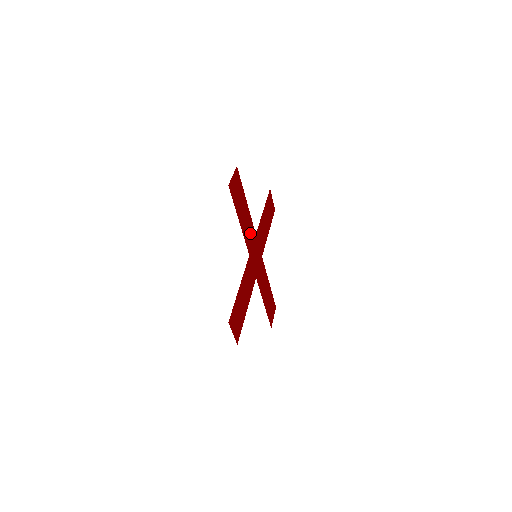
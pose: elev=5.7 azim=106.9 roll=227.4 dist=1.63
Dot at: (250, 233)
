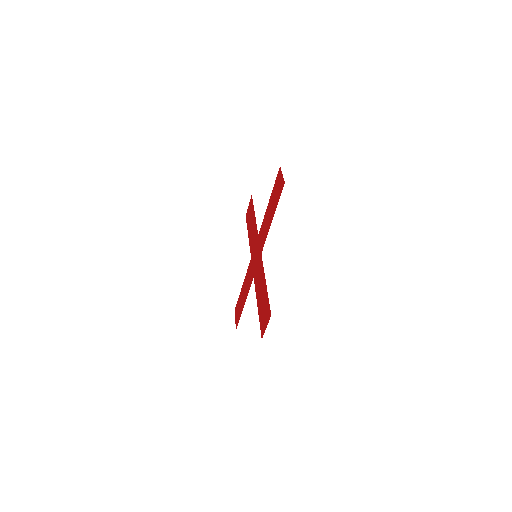
Dot at: (262, 232)
